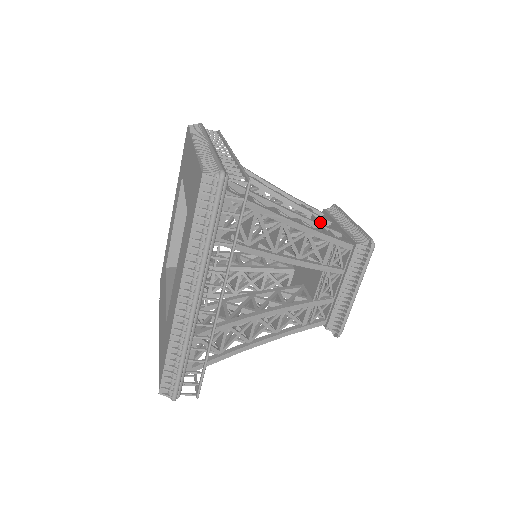
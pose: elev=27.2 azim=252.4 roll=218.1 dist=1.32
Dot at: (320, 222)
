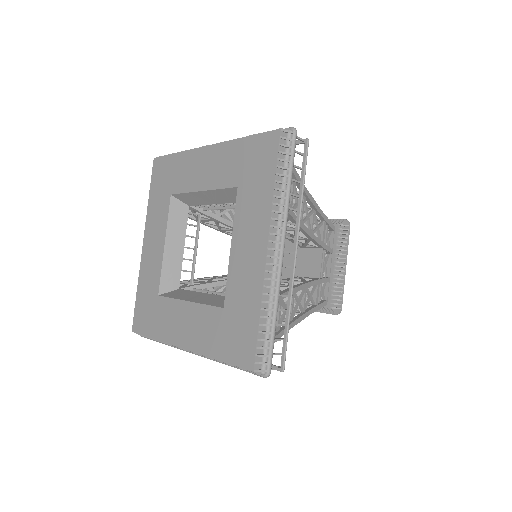
Dot at: occluded
